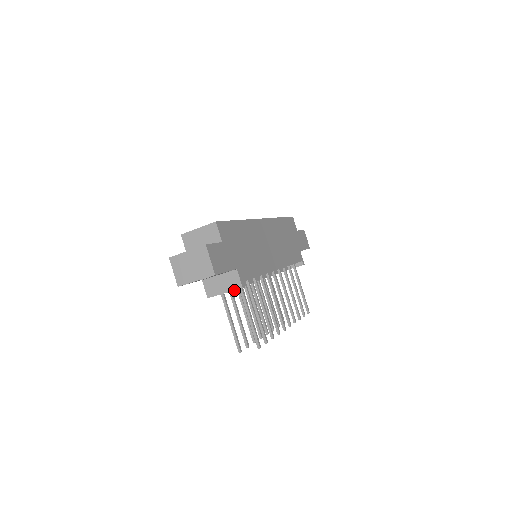
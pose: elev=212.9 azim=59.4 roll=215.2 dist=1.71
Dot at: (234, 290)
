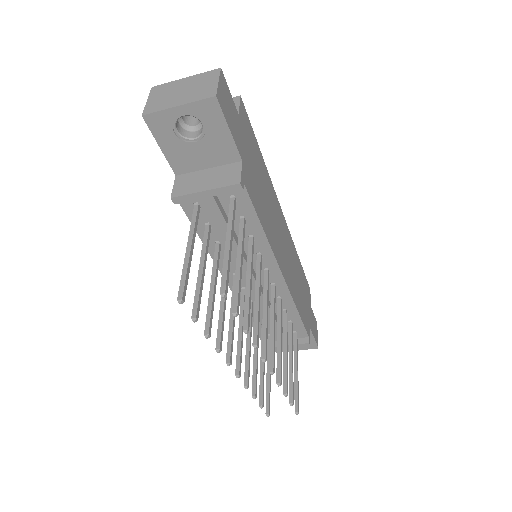
Dot at: (224, 186)
